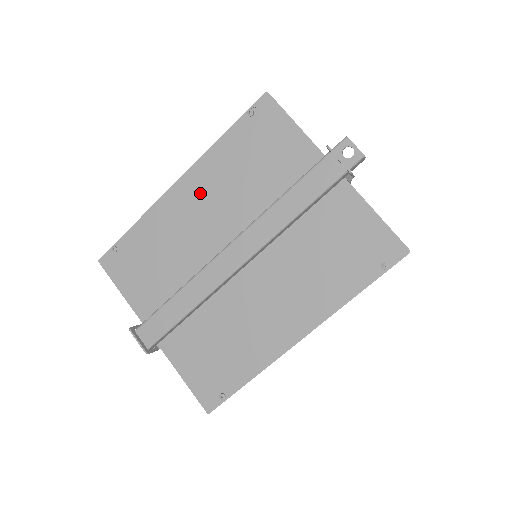
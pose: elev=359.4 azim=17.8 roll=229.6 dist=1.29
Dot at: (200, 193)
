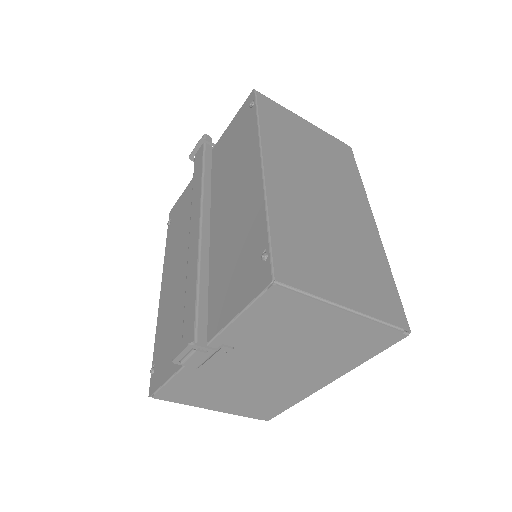
Dot at: (172, 268)
